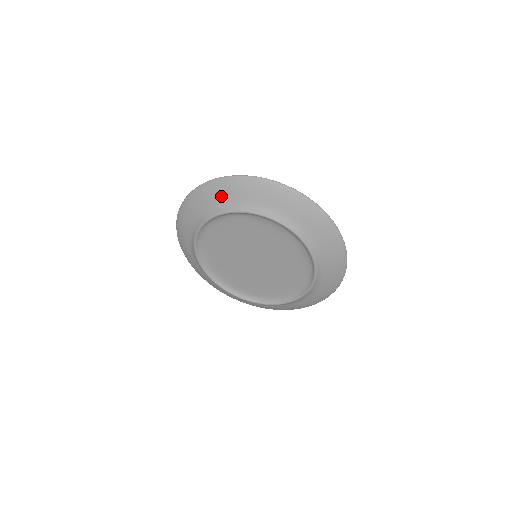
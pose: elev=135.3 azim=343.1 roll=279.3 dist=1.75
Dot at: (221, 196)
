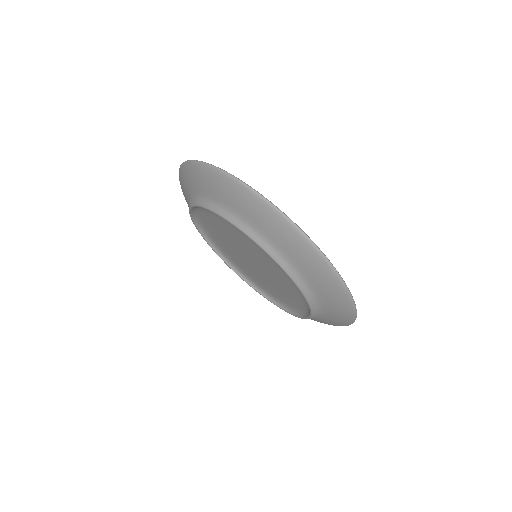
Dot at: (300, 261)
